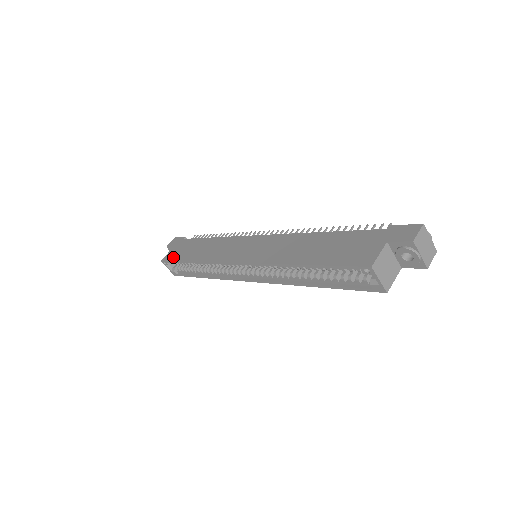
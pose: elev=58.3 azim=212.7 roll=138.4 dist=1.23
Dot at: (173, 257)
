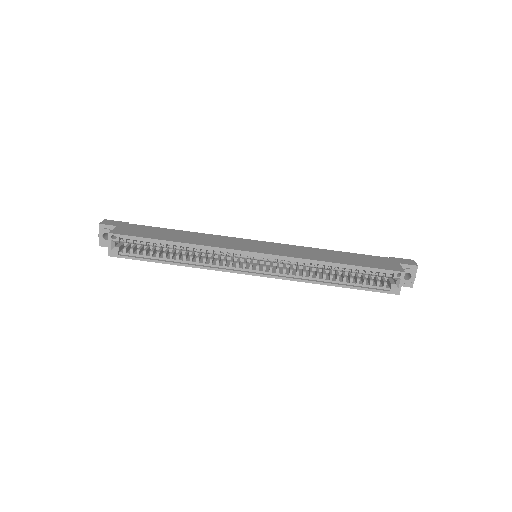
Dot at: (133, 233)
